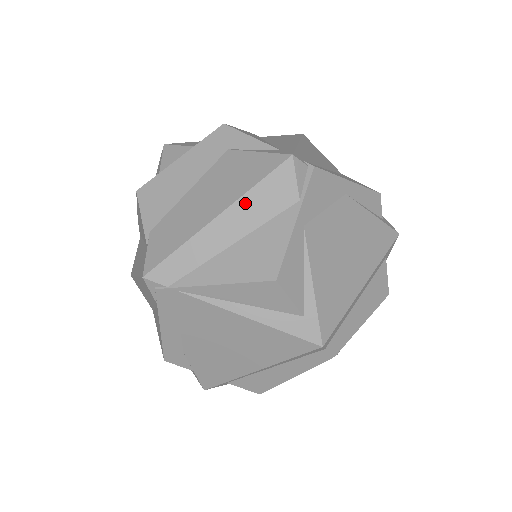
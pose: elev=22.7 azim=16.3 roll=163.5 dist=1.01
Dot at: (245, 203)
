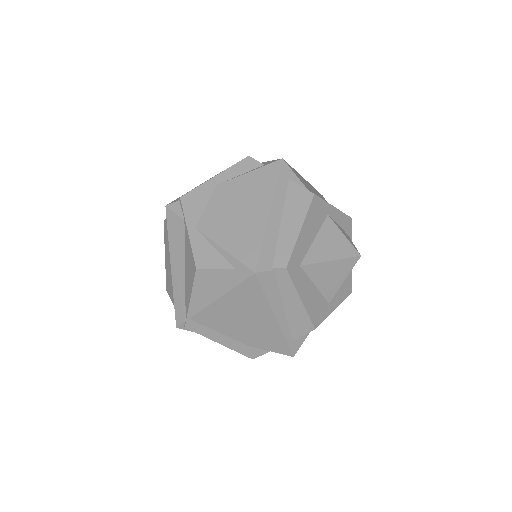
Dot at: (172, 249)
